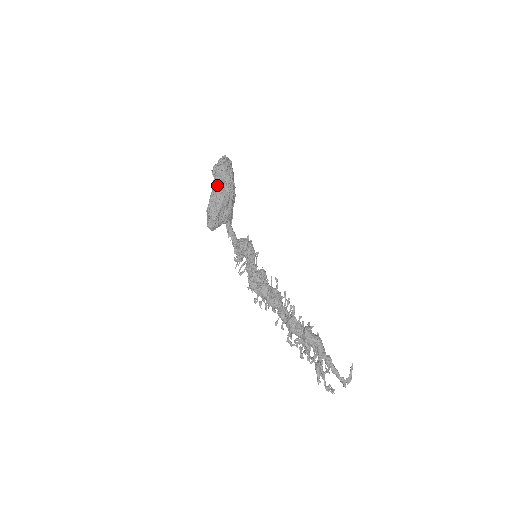
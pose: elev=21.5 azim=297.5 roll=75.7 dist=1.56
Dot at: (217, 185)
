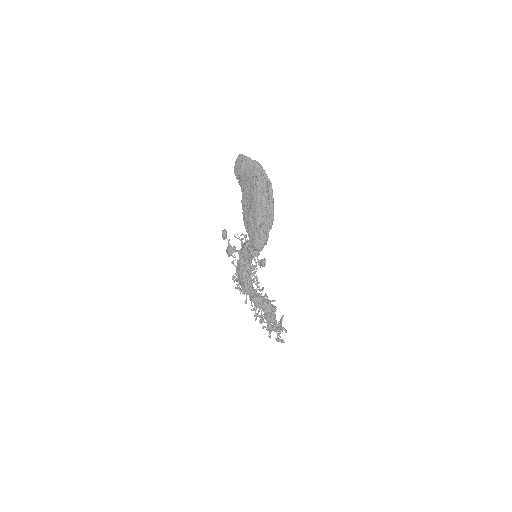
Dot at: (267, 206)
